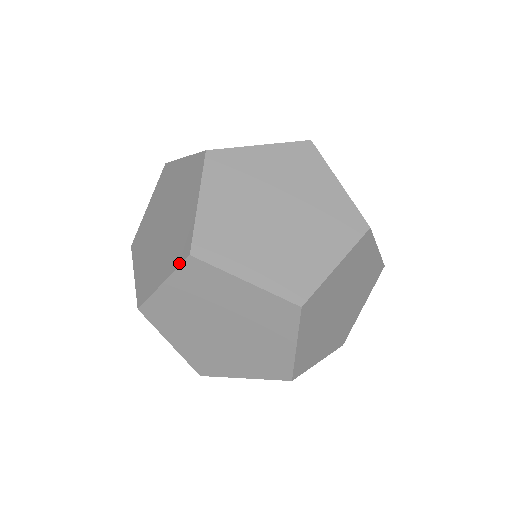
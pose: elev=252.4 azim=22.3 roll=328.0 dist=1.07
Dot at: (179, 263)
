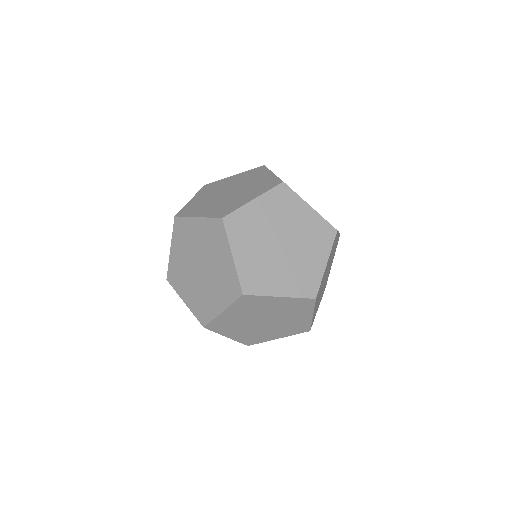
Dot at: occluded
